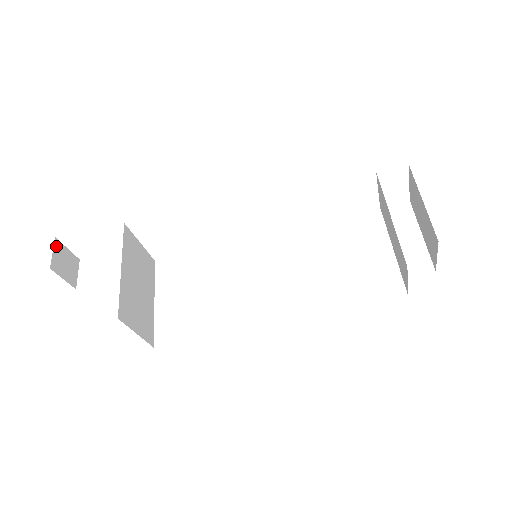
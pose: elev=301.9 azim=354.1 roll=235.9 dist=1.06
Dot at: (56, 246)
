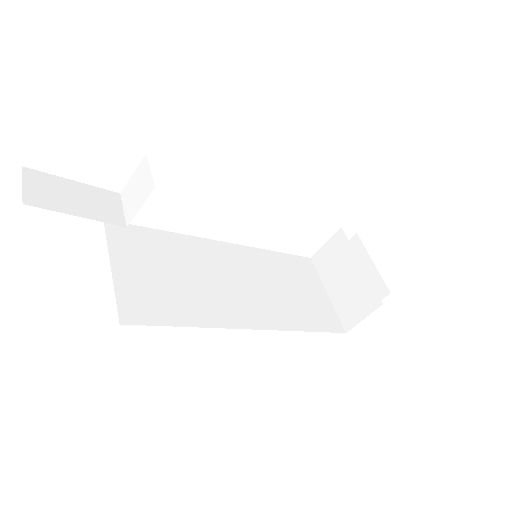
Dot at: occluded
